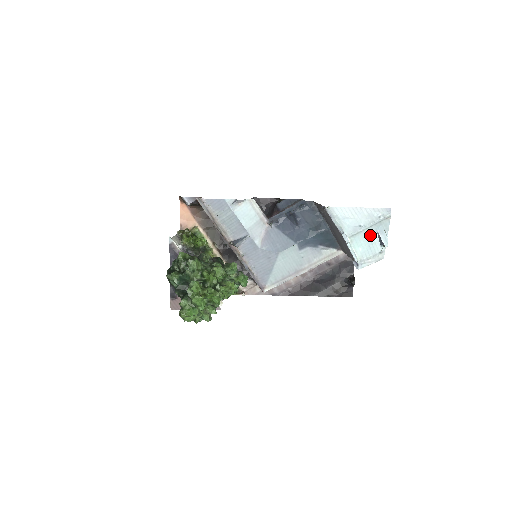
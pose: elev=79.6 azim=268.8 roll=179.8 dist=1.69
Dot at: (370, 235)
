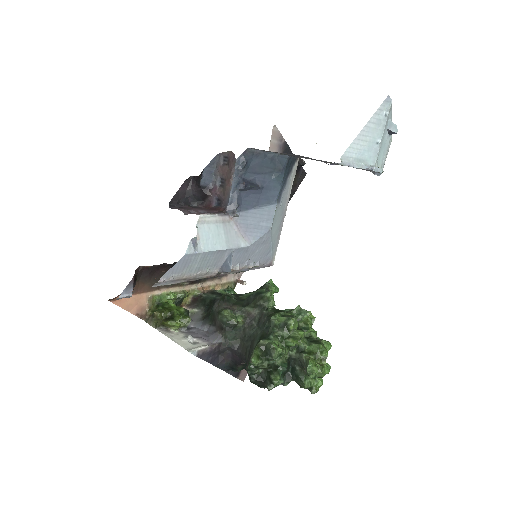
Dot at: (384, 139)
